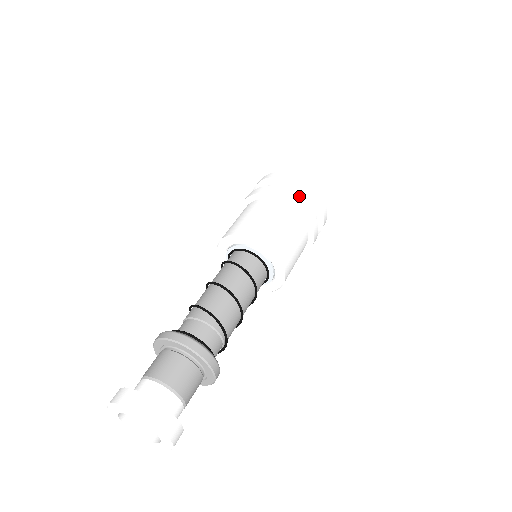
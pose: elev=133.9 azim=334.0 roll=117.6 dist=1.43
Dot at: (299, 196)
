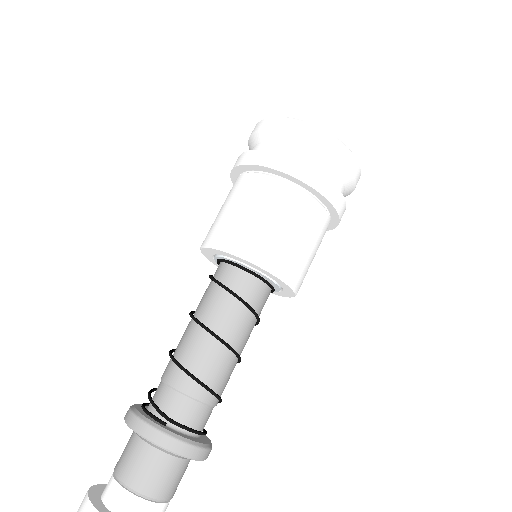
Dot at: (338, 183)
